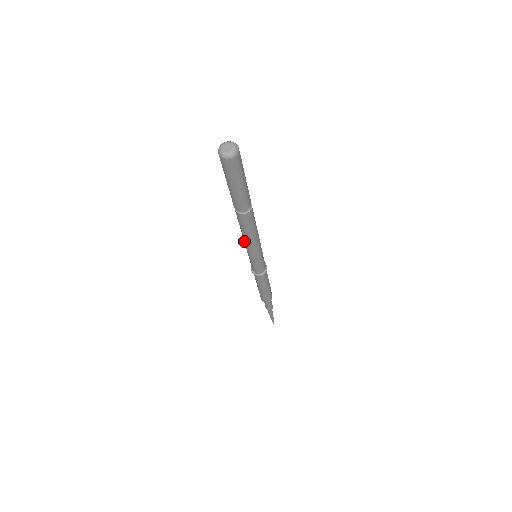
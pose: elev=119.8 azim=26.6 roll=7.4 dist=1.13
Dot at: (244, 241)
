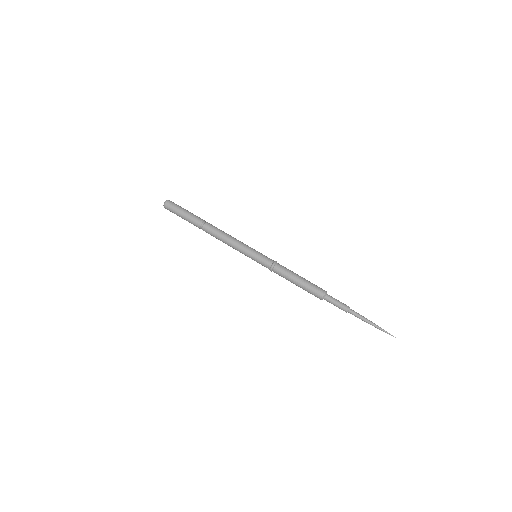
Dot at: occluded
